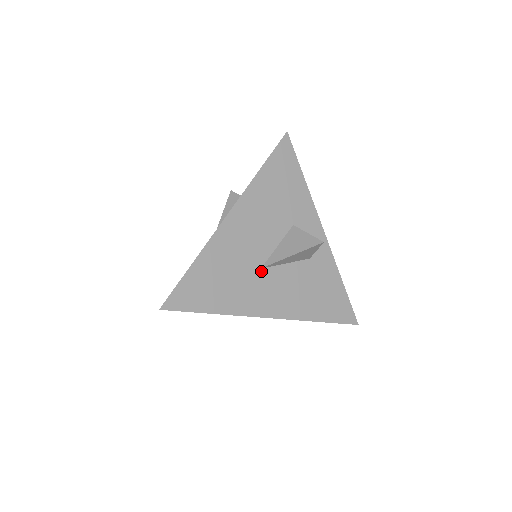
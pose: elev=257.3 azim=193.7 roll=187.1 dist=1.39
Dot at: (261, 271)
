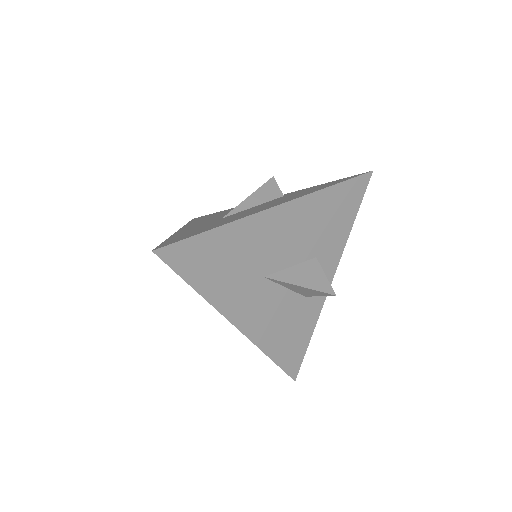
Dot at: (262, 279)
